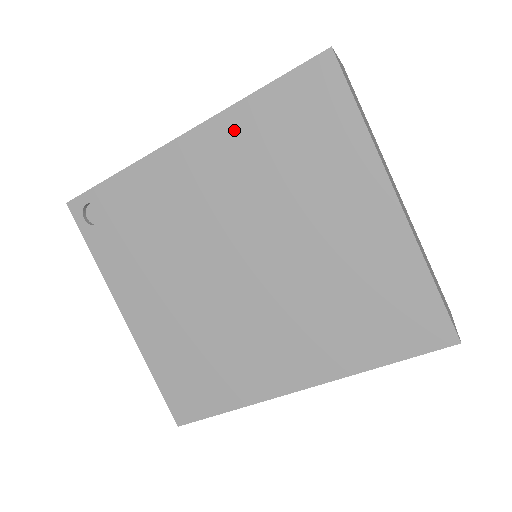
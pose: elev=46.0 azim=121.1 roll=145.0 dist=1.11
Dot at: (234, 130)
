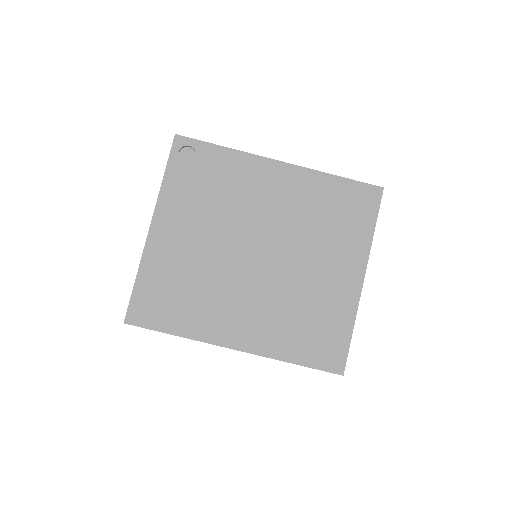
Dot at: (311, 183)
